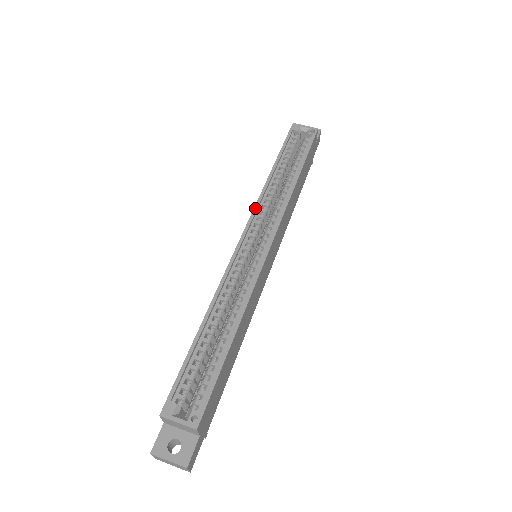
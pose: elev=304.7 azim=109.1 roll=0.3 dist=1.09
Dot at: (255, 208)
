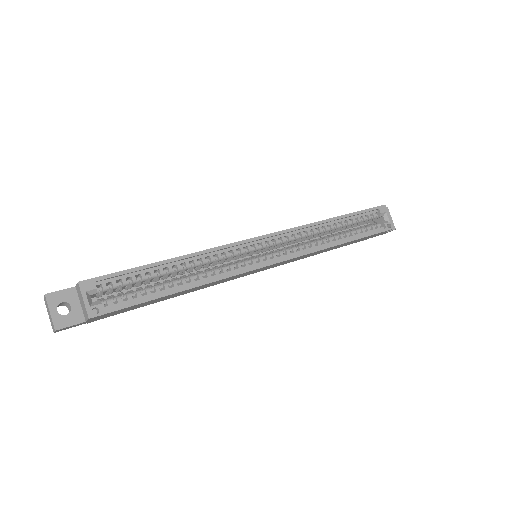
Dot at: (294, 228)
